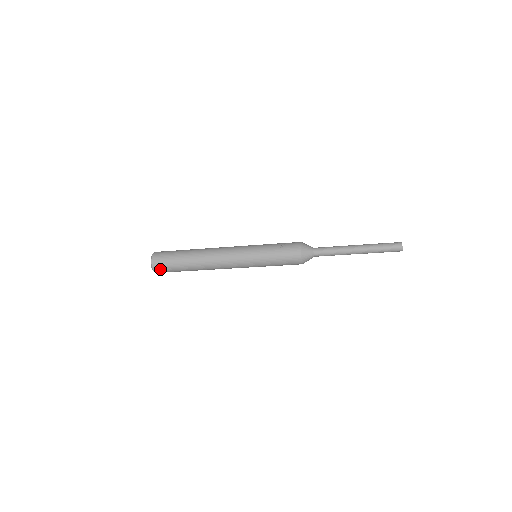
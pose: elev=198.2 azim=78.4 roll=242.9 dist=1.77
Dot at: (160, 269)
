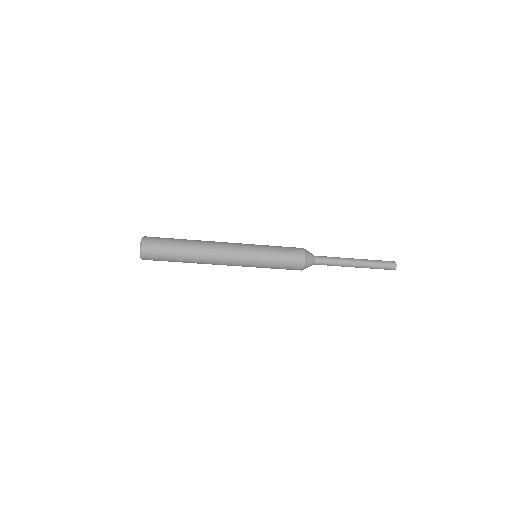
Dot at: (150, 256)
